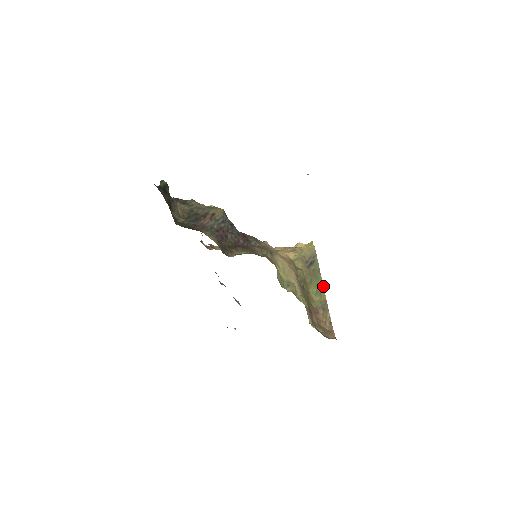
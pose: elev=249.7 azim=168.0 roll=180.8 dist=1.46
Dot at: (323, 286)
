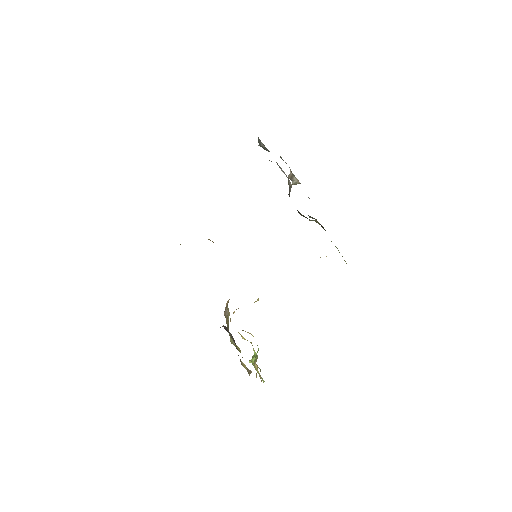
Dot at: occluded
